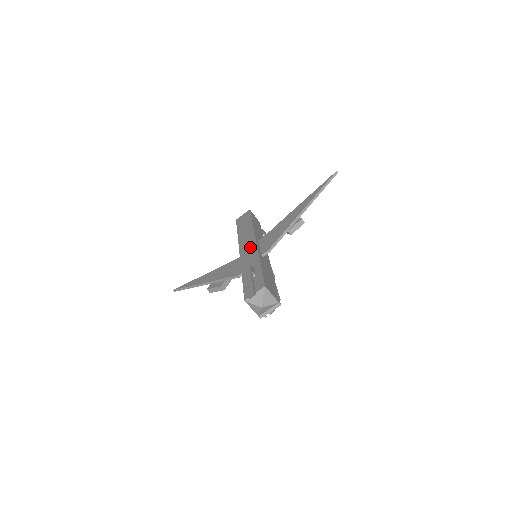
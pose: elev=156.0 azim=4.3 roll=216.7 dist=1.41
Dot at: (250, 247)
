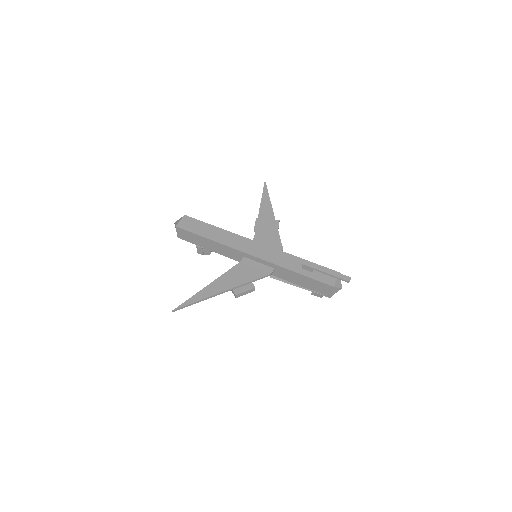
Dot at: (262, 249)
